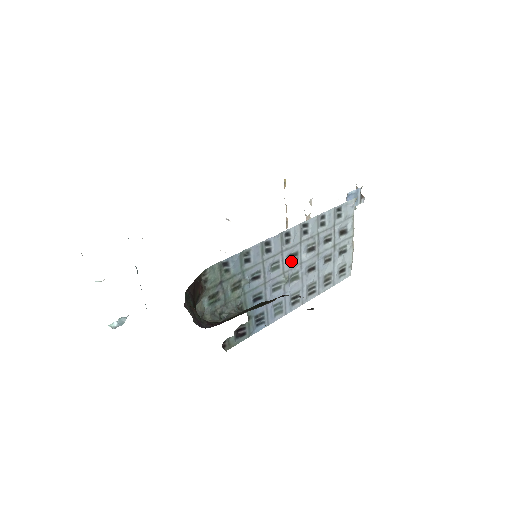
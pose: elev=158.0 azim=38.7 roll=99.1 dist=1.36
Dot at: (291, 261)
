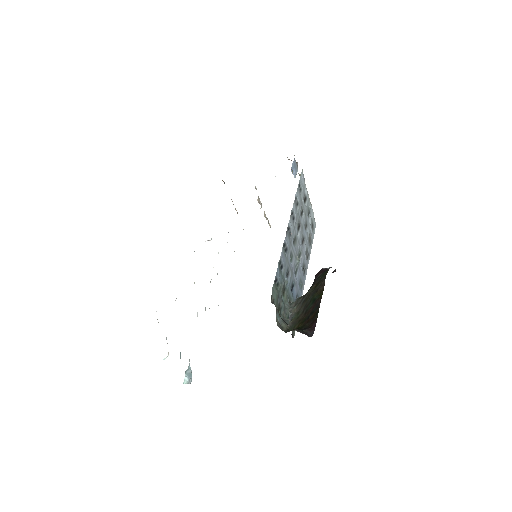
Dot at: (295, 245)
